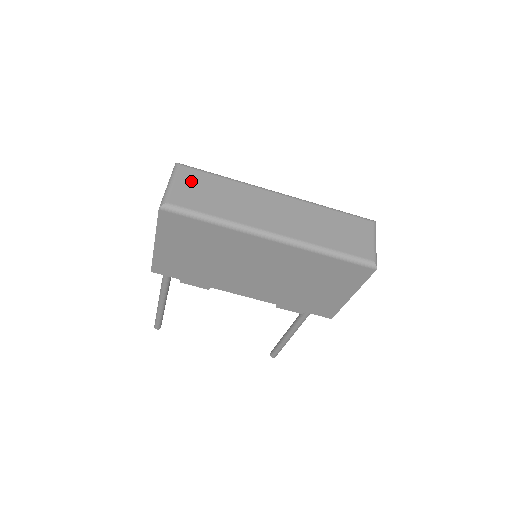
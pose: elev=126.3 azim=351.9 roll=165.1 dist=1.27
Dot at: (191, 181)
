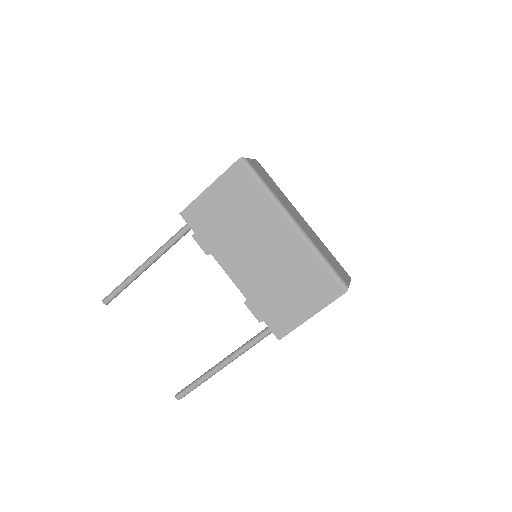
Dot at: (261, 168)
